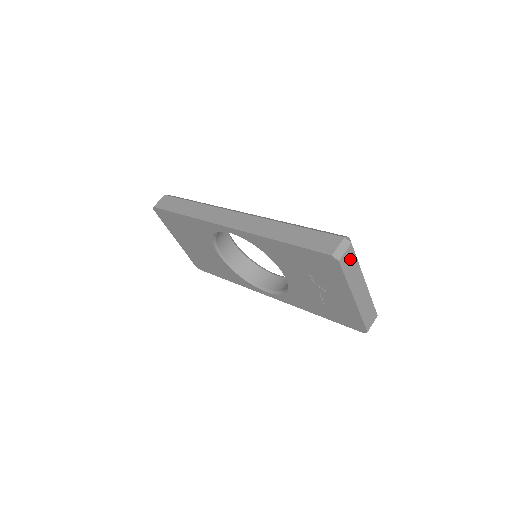
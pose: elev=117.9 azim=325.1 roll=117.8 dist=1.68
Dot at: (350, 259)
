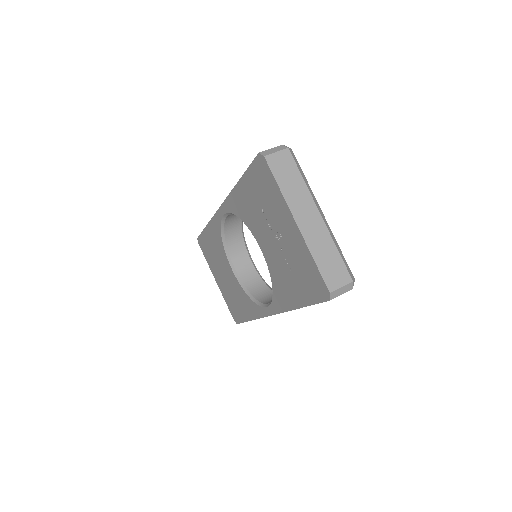
Dot at: (286, 166)
